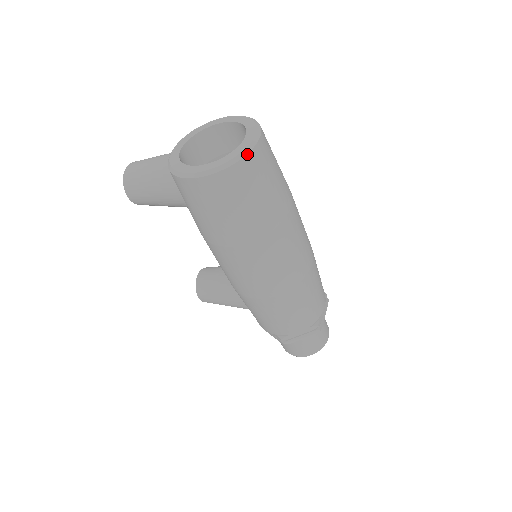
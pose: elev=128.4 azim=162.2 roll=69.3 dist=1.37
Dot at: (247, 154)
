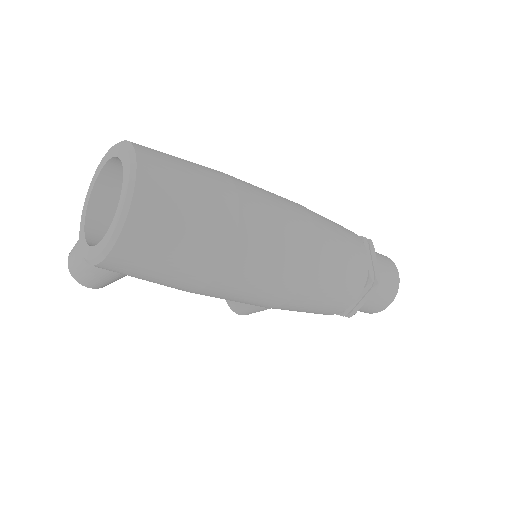
Dot at: (132, 200)
